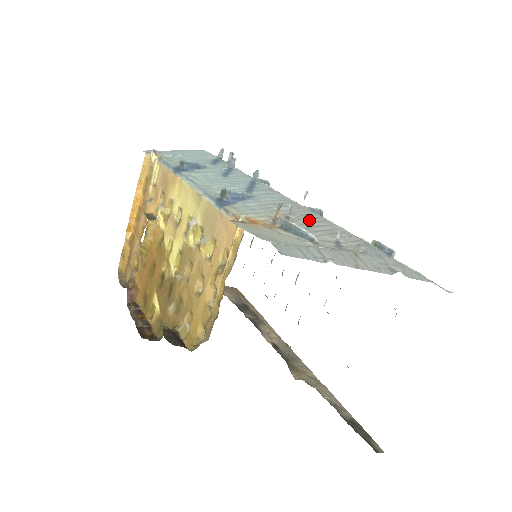
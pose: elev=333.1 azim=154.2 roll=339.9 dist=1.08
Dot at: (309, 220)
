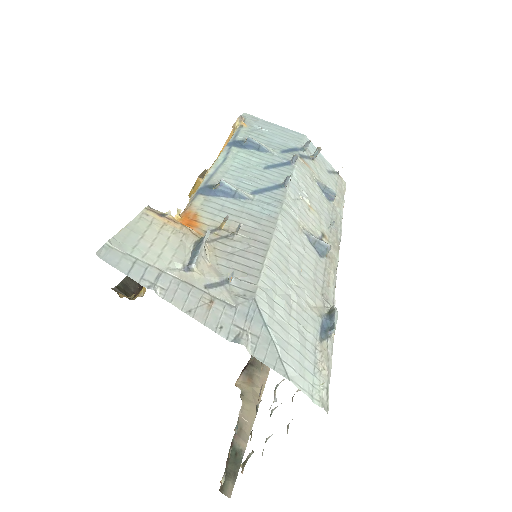
Dot at: (249, 247)
